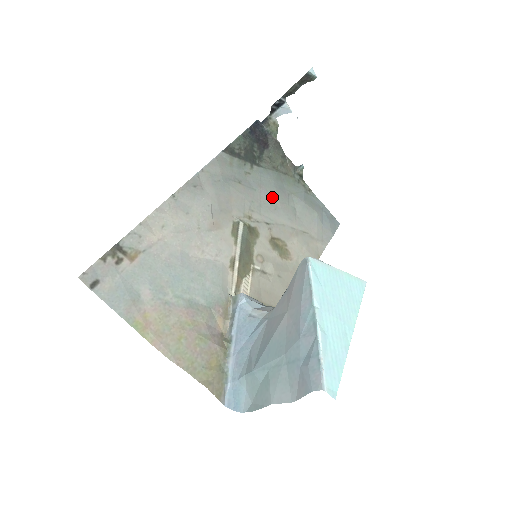
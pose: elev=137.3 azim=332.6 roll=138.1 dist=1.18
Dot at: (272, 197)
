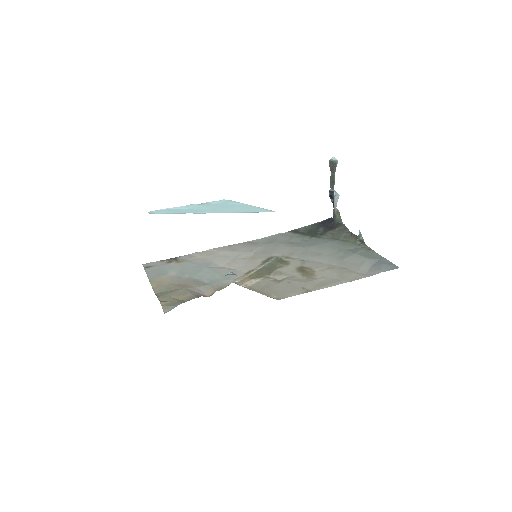
Dot at: (319, 250)
